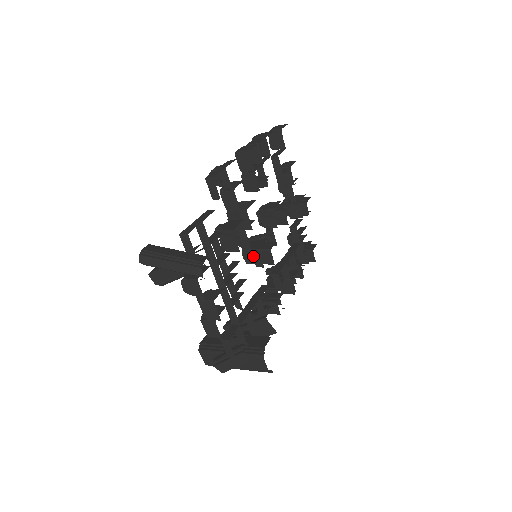
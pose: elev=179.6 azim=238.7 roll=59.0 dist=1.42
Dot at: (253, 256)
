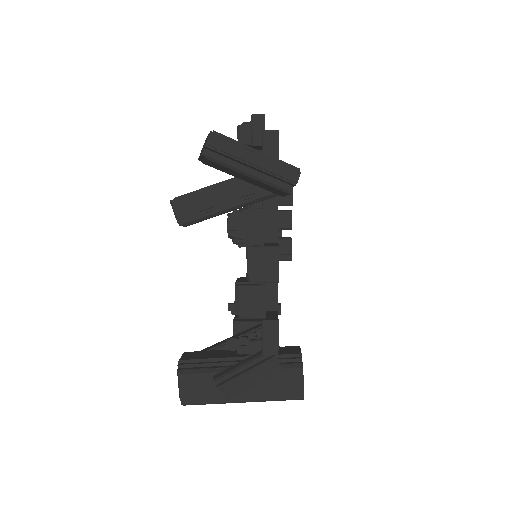
Dot at: occluded
